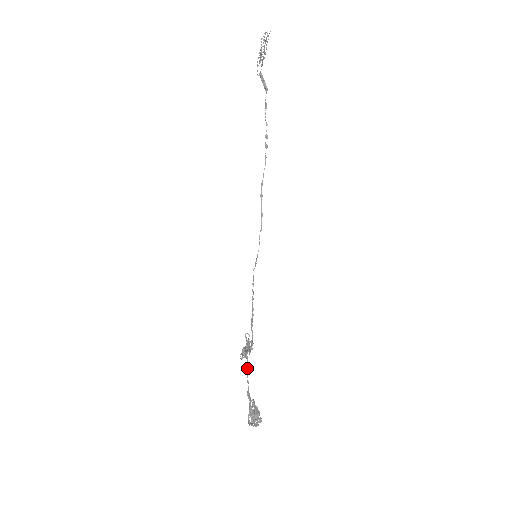
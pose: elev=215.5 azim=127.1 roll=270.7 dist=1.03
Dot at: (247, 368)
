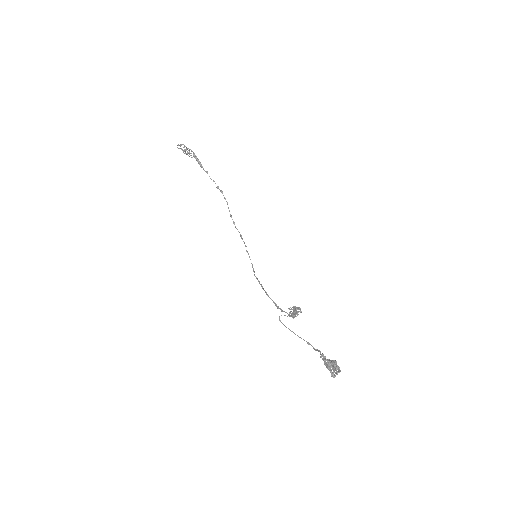
Dot at: (299, 337)
